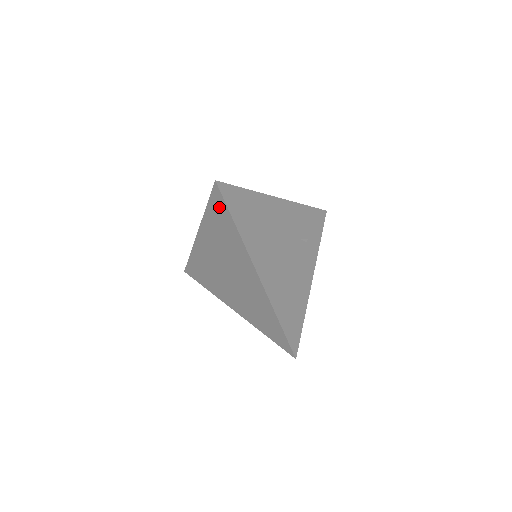
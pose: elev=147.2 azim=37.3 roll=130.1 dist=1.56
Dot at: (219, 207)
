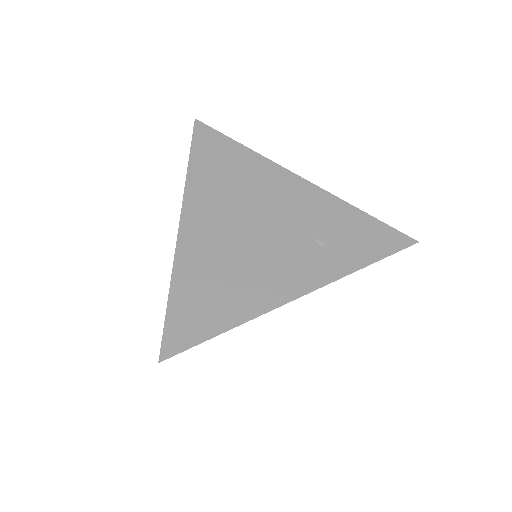
Dot at: occluded
